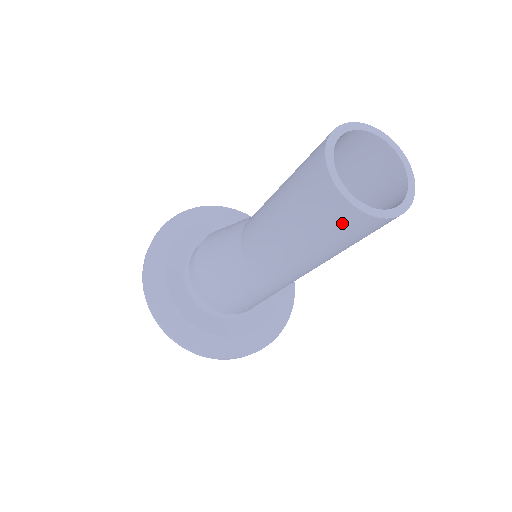
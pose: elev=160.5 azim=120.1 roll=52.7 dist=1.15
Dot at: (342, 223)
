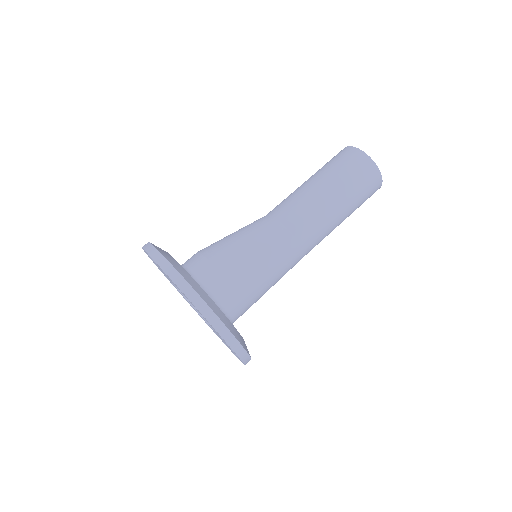
Dot at: (365, 173)
